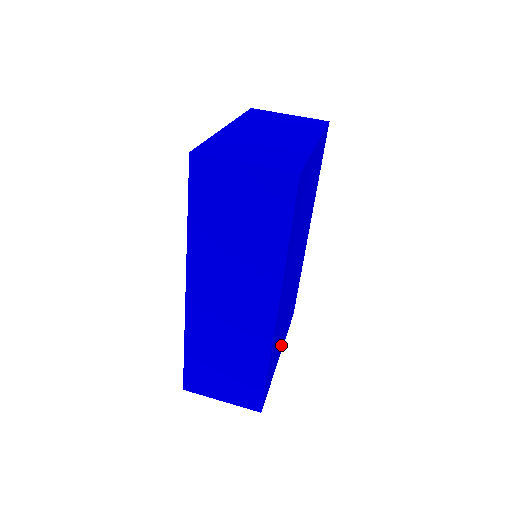
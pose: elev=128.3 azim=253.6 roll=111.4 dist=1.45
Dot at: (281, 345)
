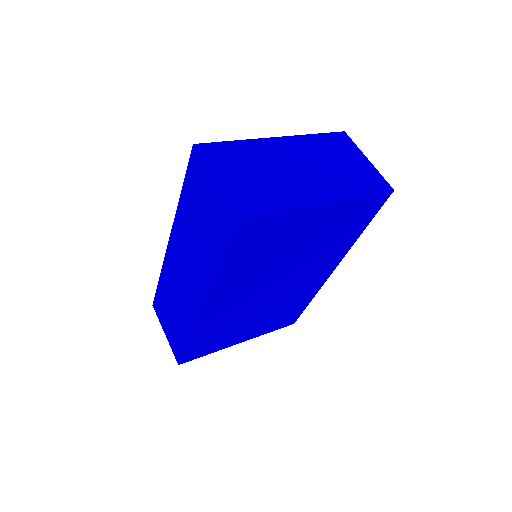
Dot at: (244, 336)
